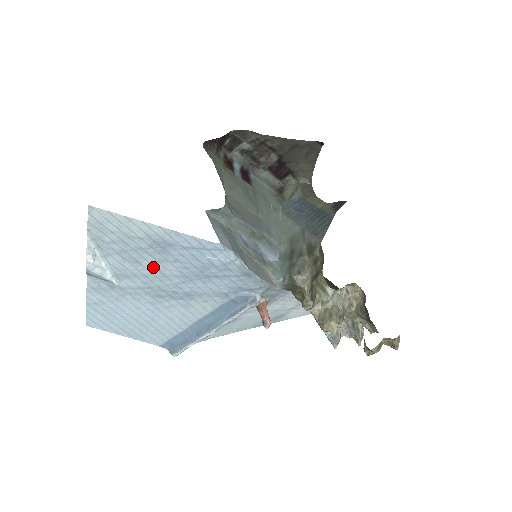
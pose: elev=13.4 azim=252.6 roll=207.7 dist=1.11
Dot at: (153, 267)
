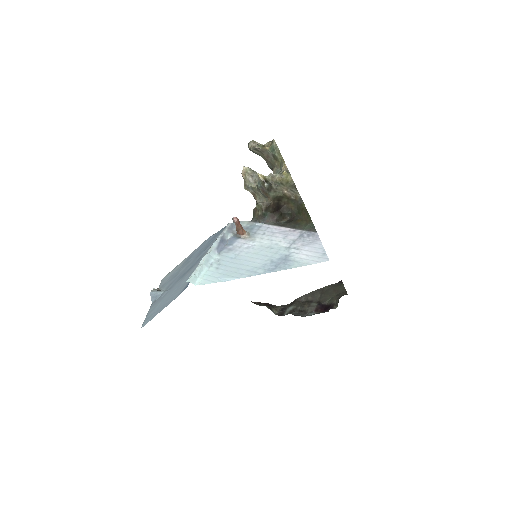
Dot at: (184, 269)
